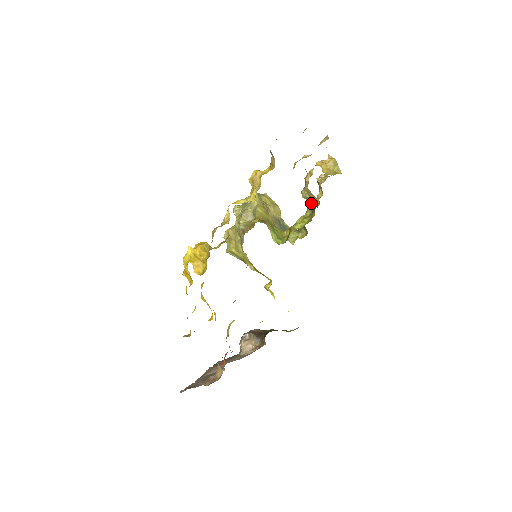
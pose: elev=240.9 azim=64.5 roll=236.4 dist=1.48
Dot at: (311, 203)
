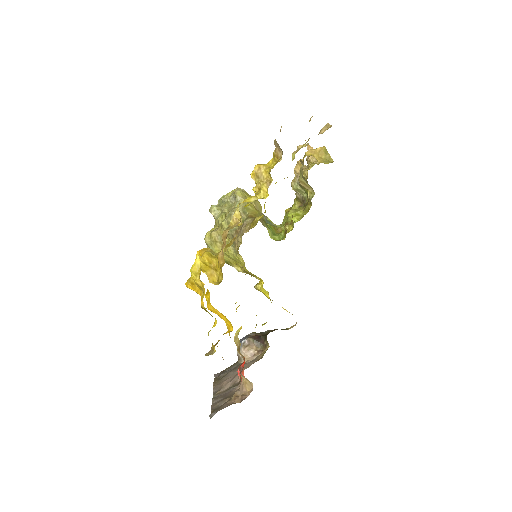
Dot at: (301, 195)
